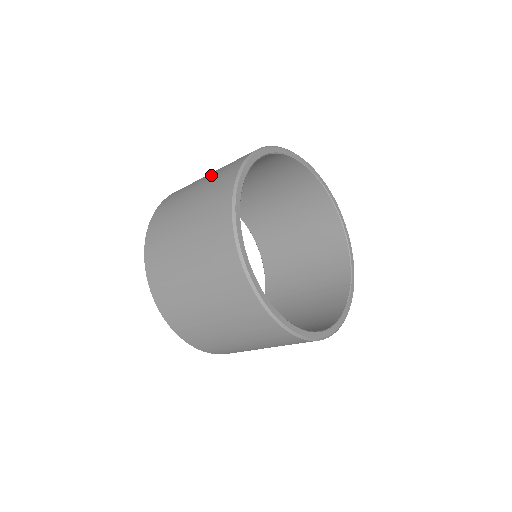
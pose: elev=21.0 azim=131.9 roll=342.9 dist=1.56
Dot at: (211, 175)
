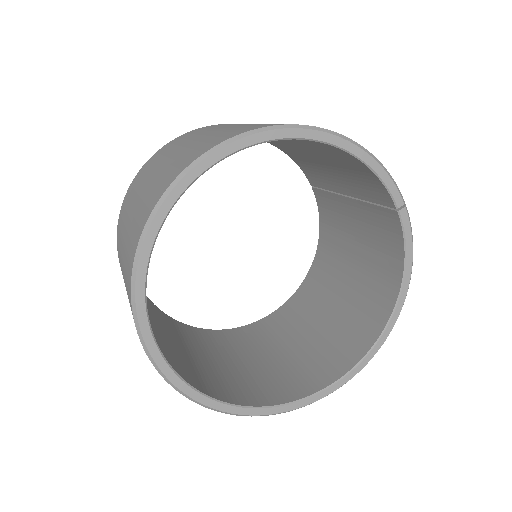
Dot at: occluded
